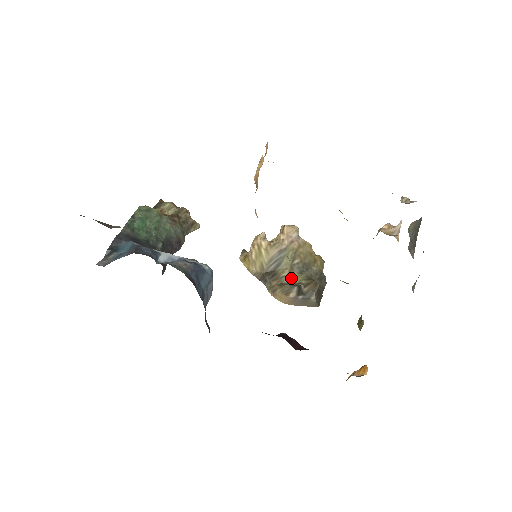
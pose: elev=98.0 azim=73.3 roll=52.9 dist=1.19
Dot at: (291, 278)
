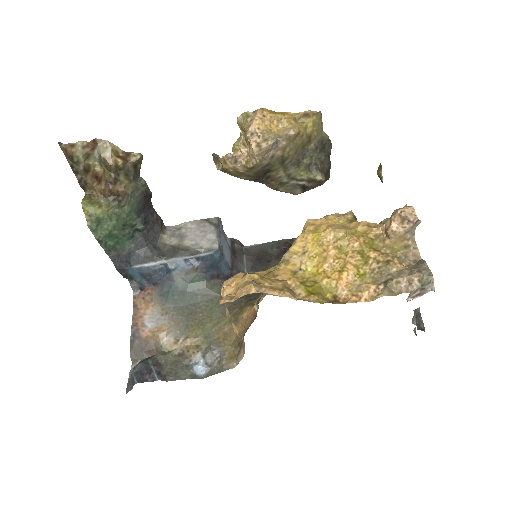
Dot at: (289, 176)
